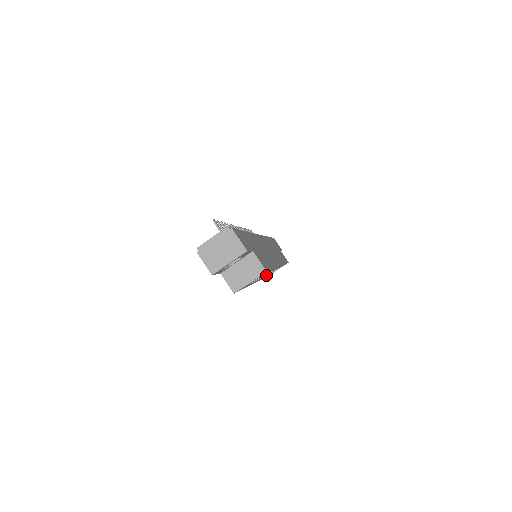
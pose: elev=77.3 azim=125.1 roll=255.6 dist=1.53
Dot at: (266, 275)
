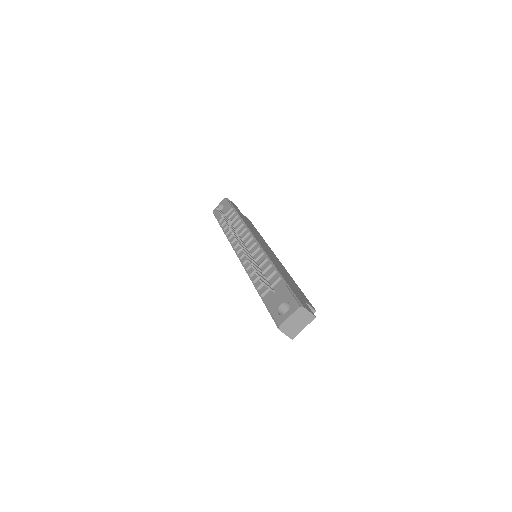
Dot at: occluded
